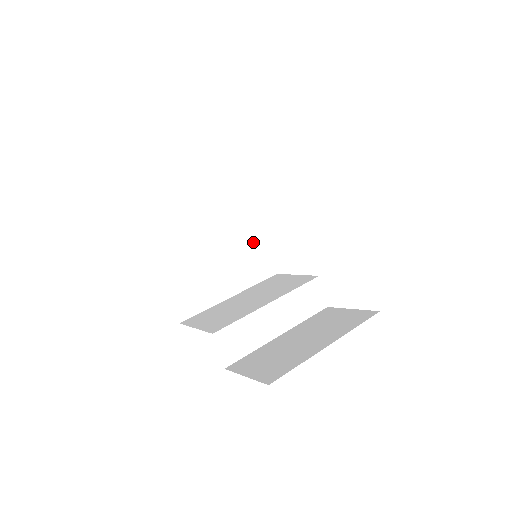
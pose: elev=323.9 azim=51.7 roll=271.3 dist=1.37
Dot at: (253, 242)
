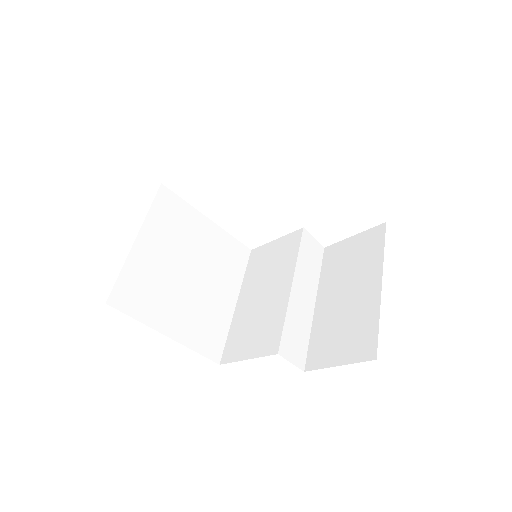
Dot at: (215, 240)
